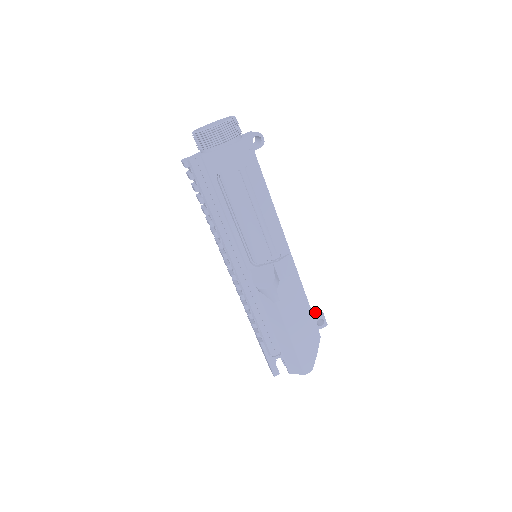
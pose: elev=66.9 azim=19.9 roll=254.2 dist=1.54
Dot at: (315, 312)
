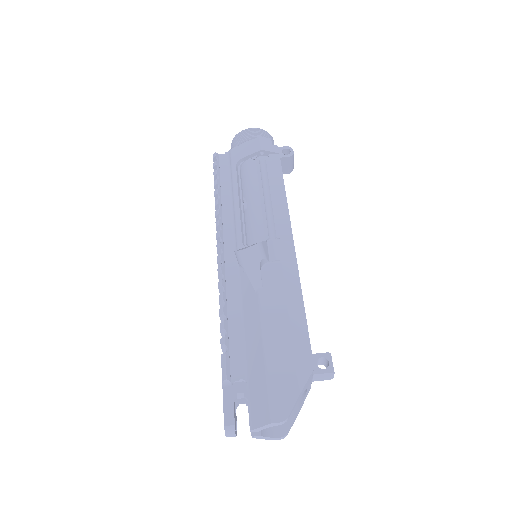
Dot at: occluded
